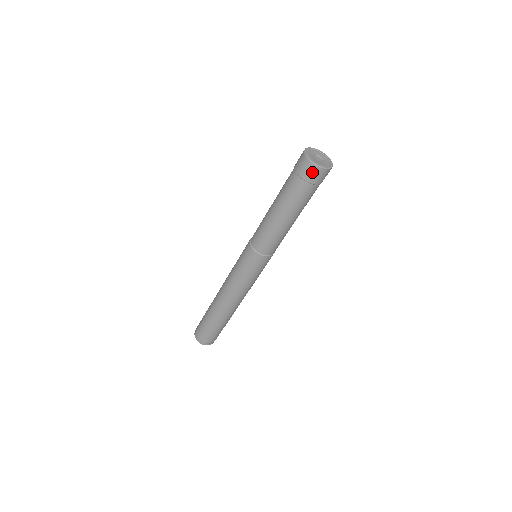
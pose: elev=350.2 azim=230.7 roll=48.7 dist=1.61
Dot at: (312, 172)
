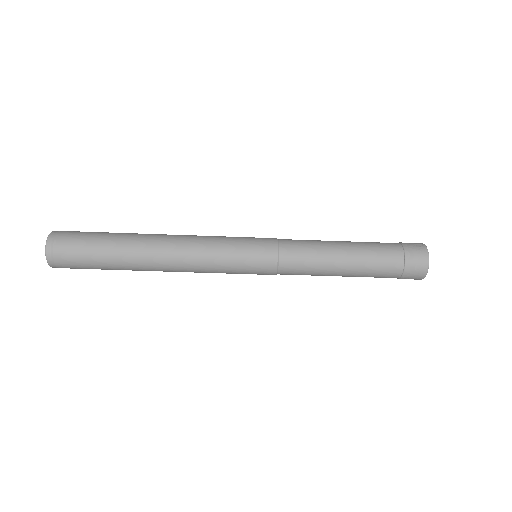
Dot at: occluded
